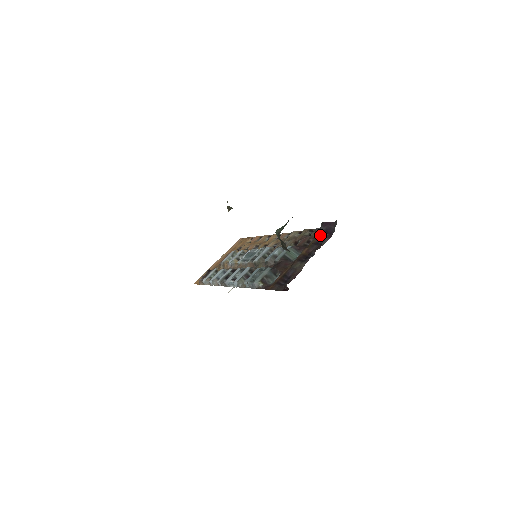
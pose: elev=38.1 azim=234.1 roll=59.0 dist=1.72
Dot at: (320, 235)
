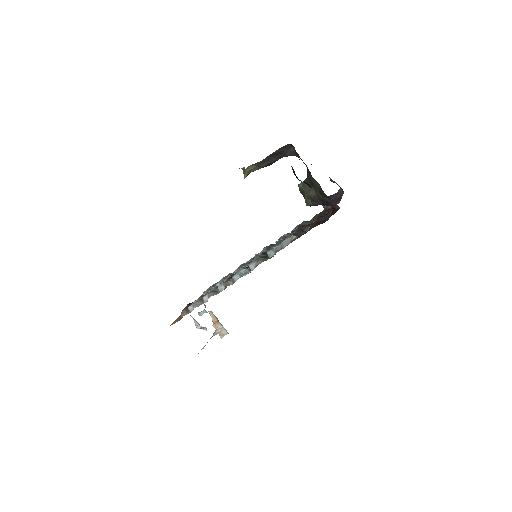
Dot at: (326, 208)
